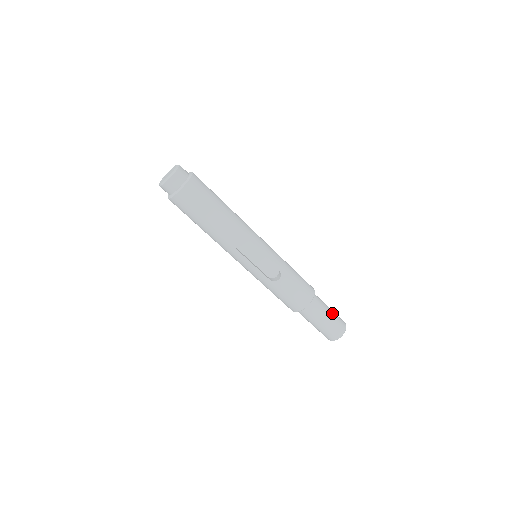
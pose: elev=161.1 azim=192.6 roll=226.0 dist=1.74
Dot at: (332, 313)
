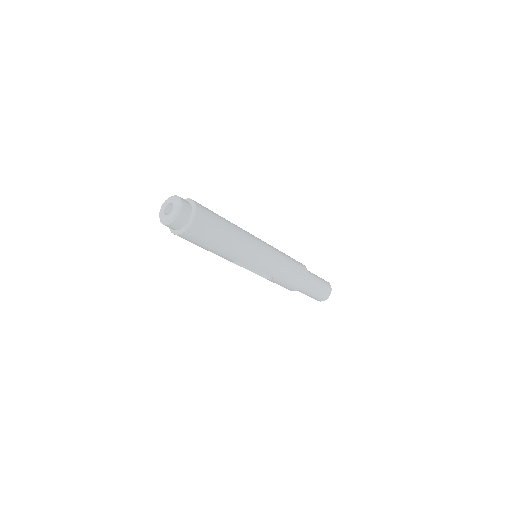
Dot at: (319, 290)
